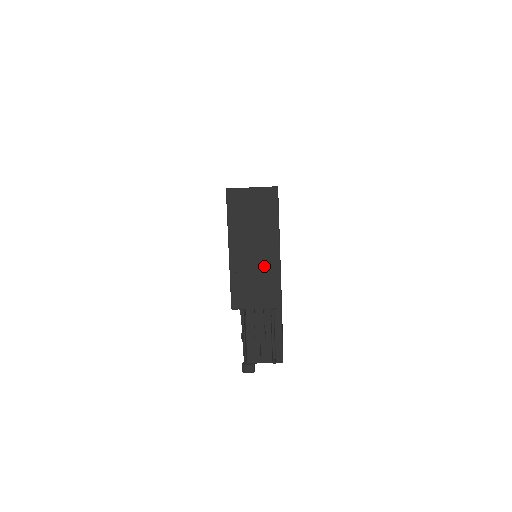
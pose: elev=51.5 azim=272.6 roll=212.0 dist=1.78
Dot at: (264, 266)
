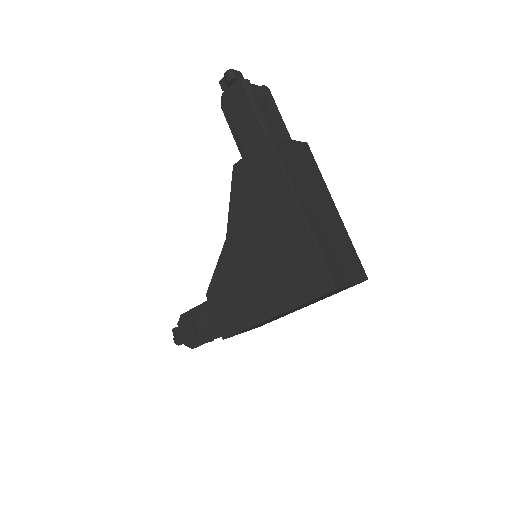
Dot at: occluded
